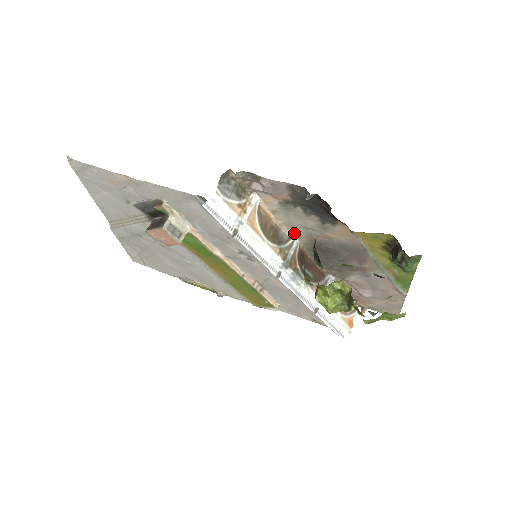
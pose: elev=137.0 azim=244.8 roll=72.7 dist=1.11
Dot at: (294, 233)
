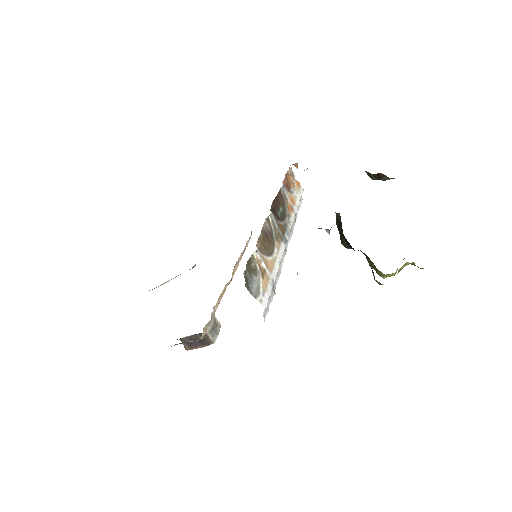
Dot at: (270, 216)
